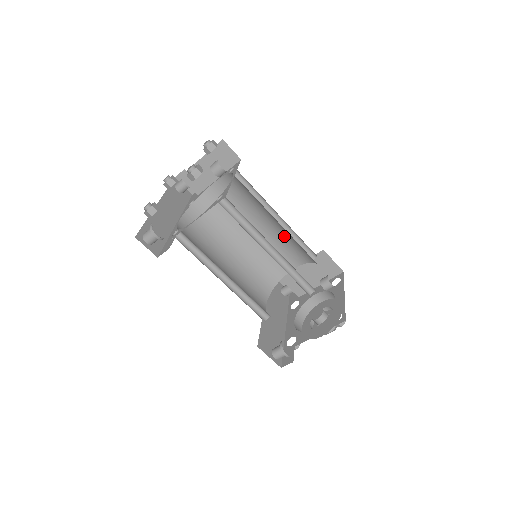
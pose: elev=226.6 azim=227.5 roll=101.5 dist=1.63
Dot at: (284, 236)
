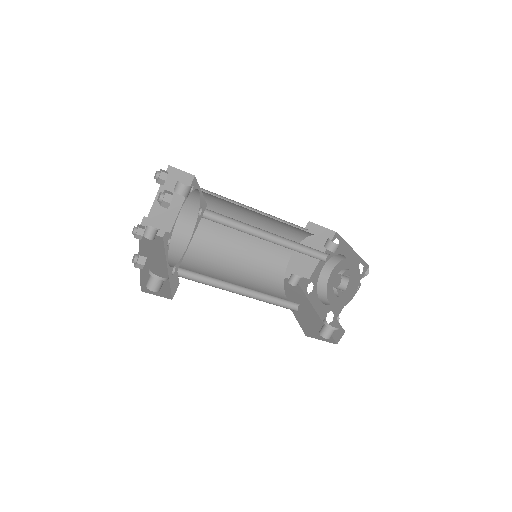
Dot at: (269, 227)
